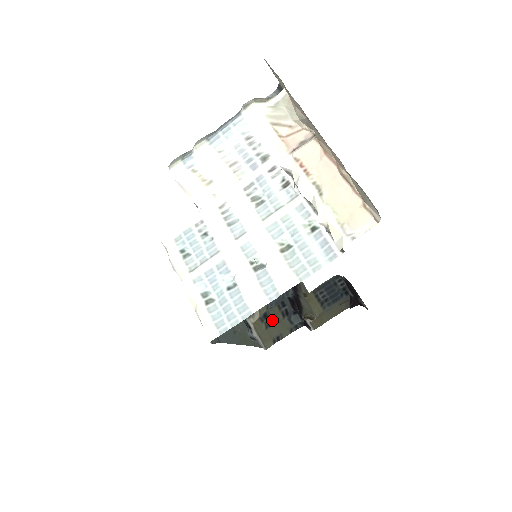
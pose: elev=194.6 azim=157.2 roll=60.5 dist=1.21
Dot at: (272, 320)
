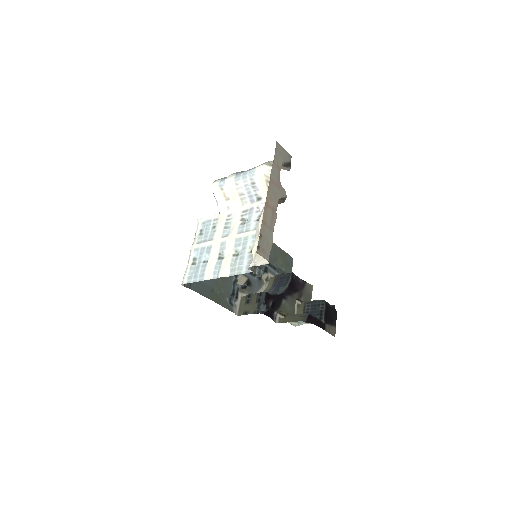
Dot at: (250, 300)
